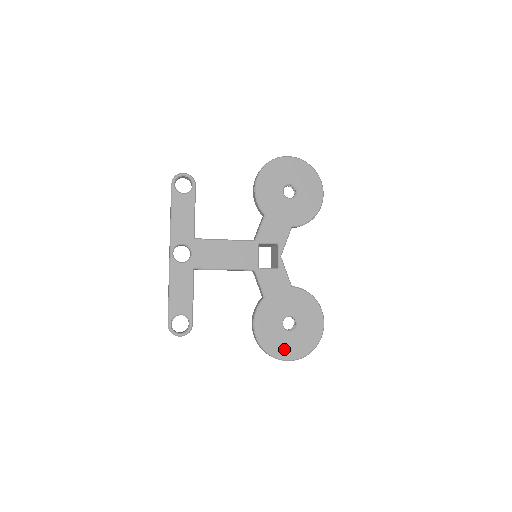
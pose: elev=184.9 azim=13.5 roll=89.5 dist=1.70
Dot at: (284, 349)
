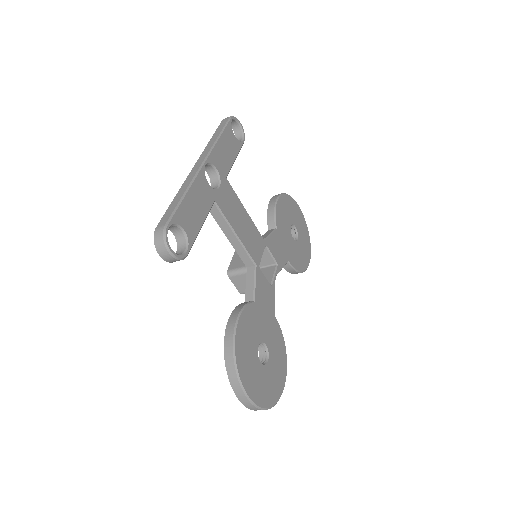
Dot at: (251, 380)
